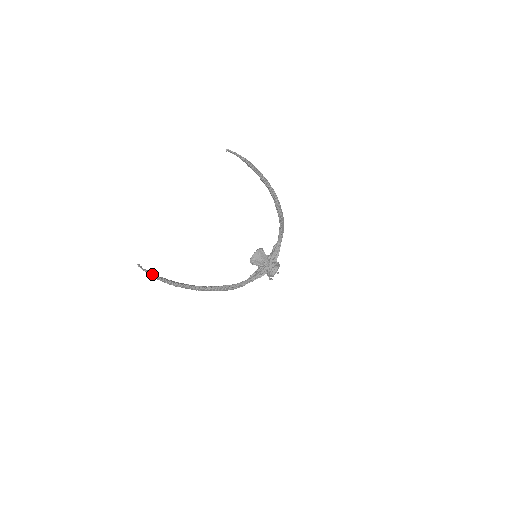
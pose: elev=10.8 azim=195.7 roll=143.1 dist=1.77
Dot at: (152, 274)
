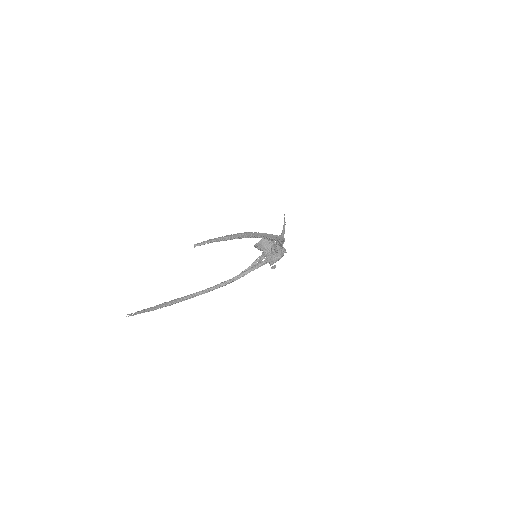
Dot at: (144, 312)
